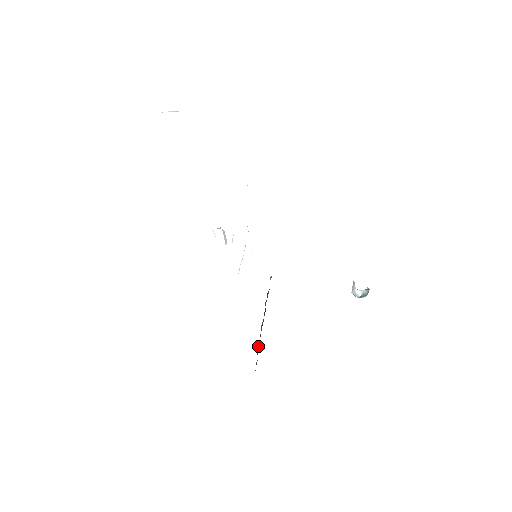
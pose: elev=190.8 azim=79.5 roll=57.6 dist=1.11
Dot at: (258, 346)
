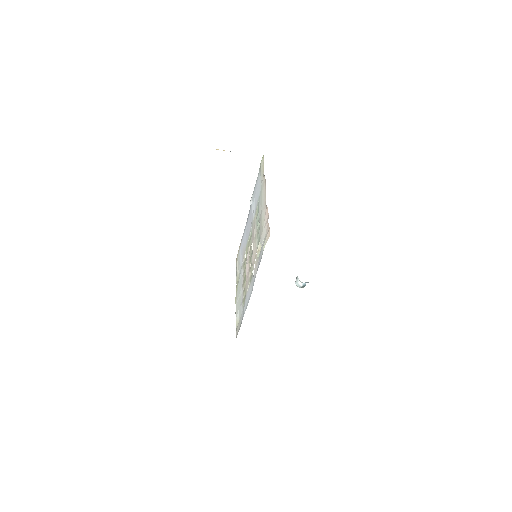
Dot at: occluded
